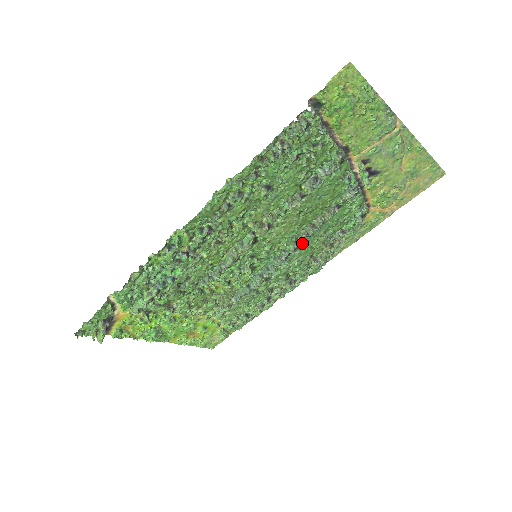
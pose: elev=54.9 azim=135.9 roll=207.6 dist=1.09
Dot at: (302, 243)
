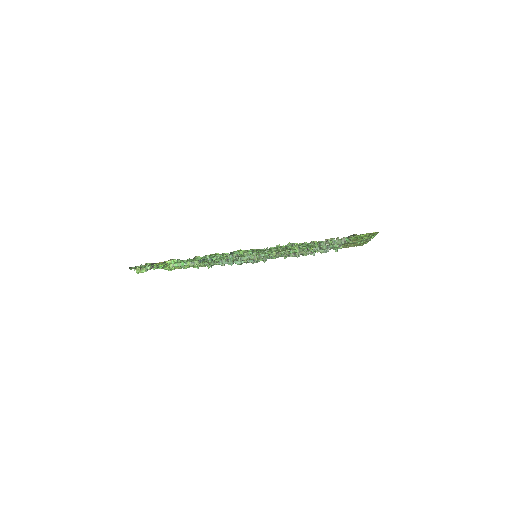
Dot at: (280, 255)
